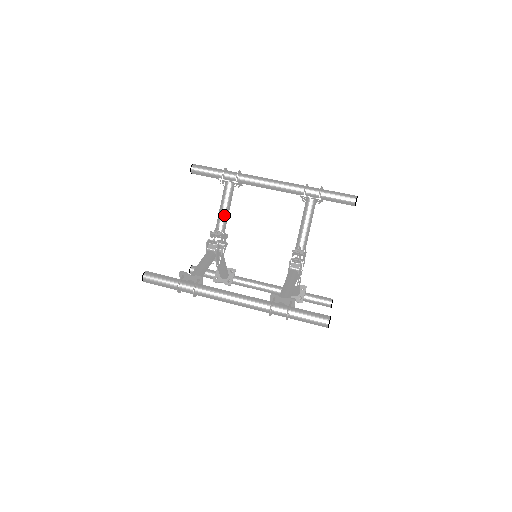
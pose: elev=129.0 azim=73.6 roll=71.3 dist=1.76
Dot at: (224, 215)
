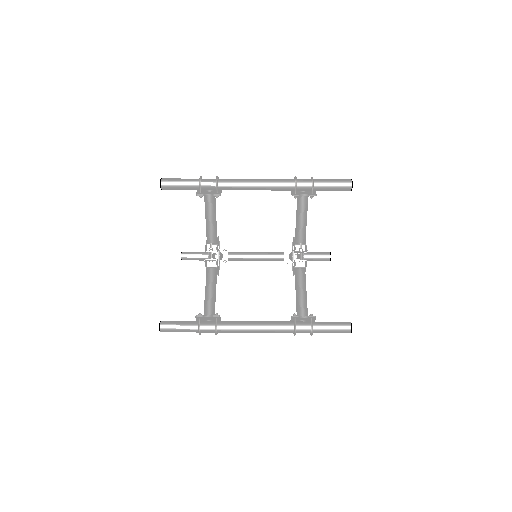
Dot at: (213, 227)
